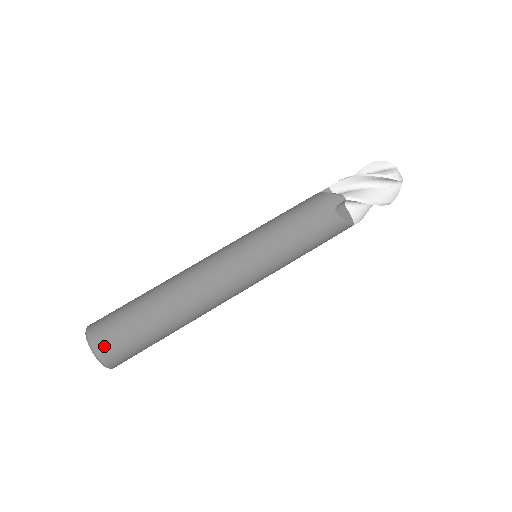
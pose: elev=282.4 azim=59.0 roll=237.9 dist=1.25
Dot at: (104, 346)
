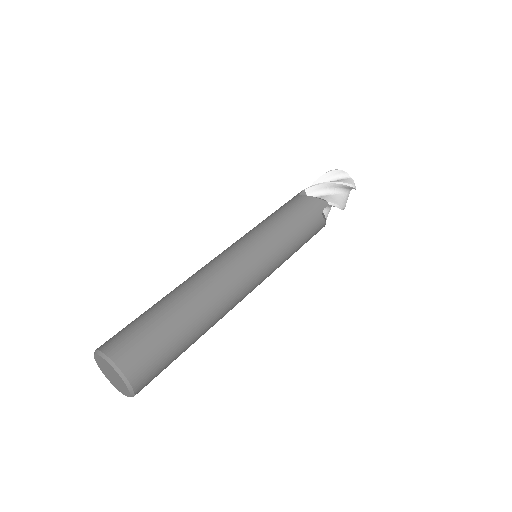
Dot at: (110, 342)
